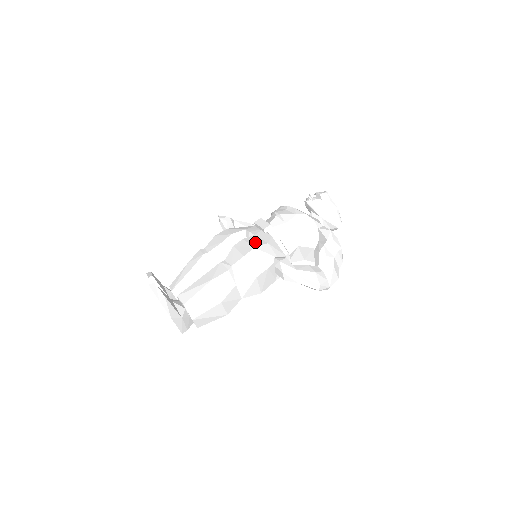
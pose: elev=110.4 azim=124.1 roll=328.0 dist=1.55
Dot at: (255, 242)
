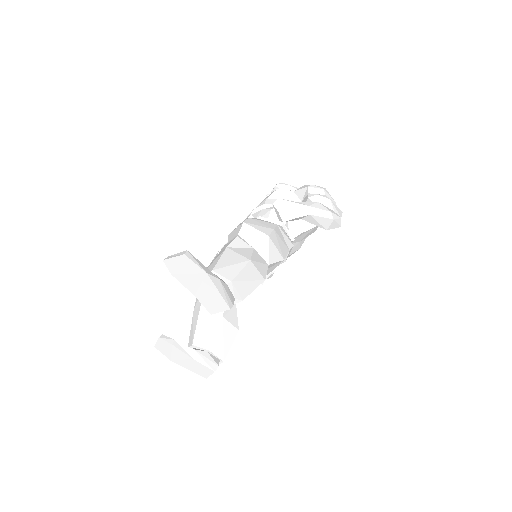
Dot at: occluded
